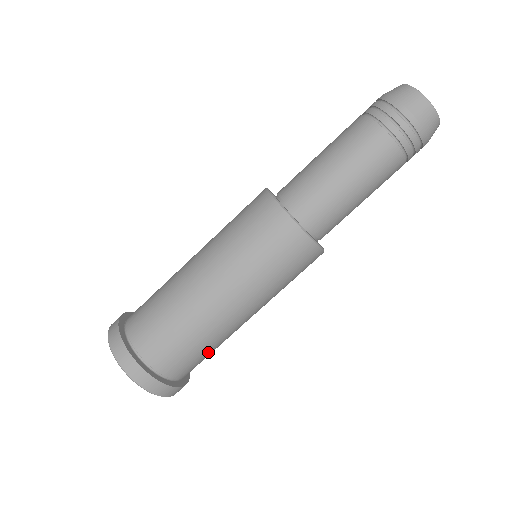
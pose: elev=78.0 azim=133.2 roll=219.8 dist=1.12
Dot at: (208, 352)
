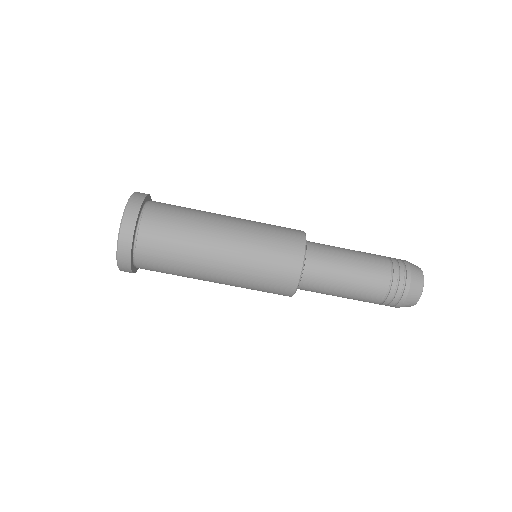
Dot at: occluded
